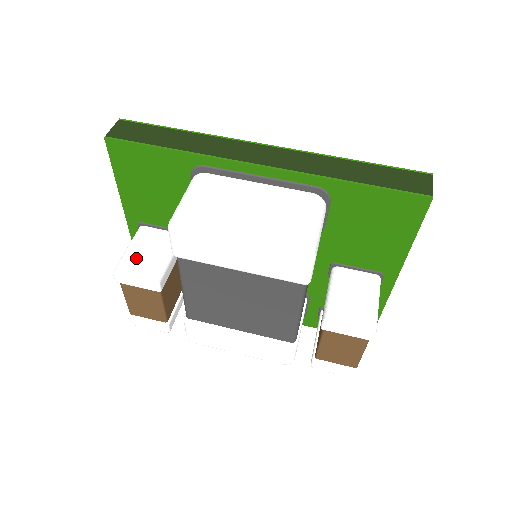
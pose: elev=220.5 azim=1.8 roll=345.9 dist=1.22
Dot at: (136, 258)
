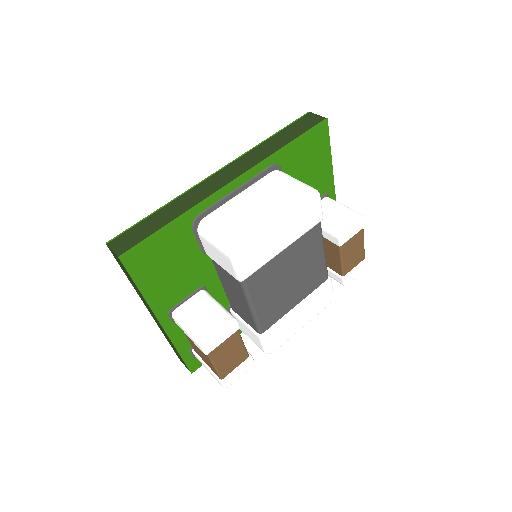
Dot at: (203, 325)
